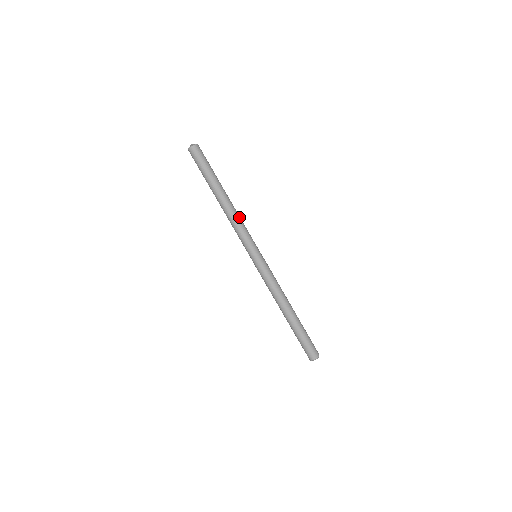
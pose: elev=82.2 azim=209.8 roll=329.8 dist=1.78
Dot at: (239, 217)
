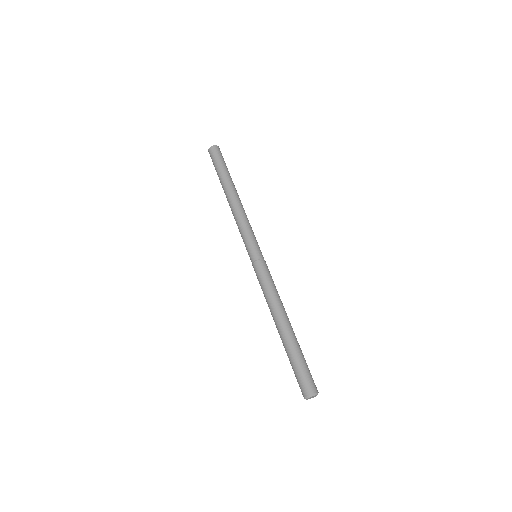
Dot at: occluded
